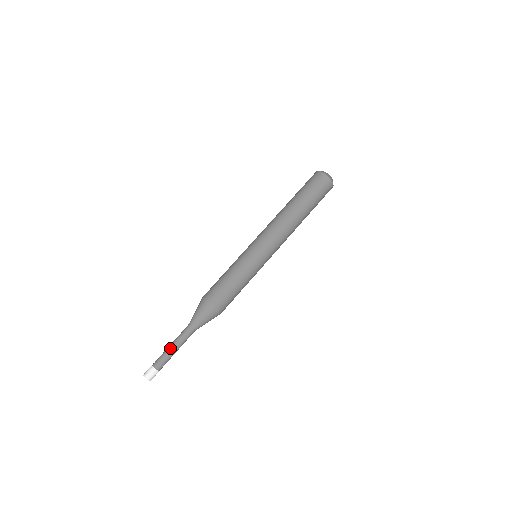
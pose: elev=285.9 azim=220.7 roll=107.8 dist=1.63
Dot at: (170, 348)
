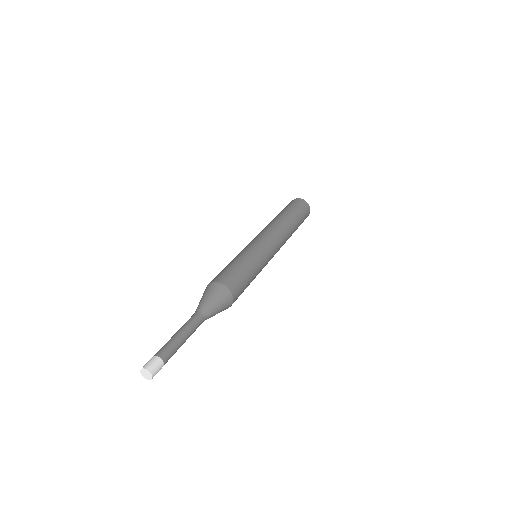
Dot at: (174, 335)
